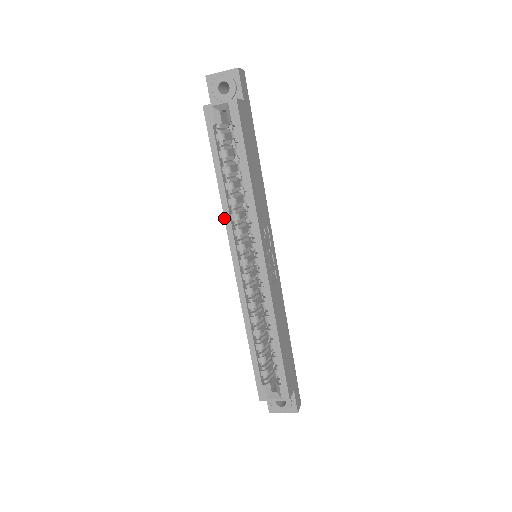
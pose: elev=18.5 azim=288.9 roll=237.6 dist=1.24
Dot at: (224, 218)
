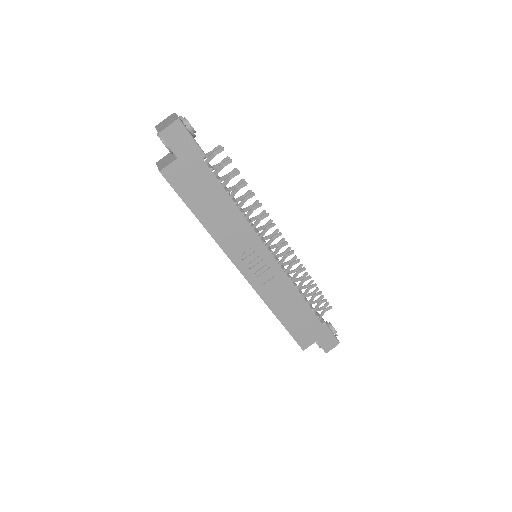
Dot at: occluded
